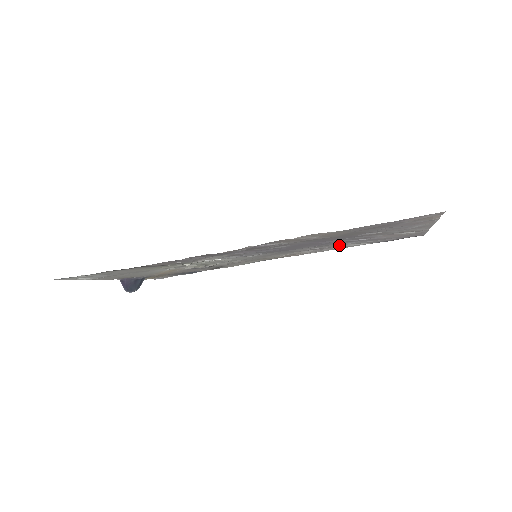
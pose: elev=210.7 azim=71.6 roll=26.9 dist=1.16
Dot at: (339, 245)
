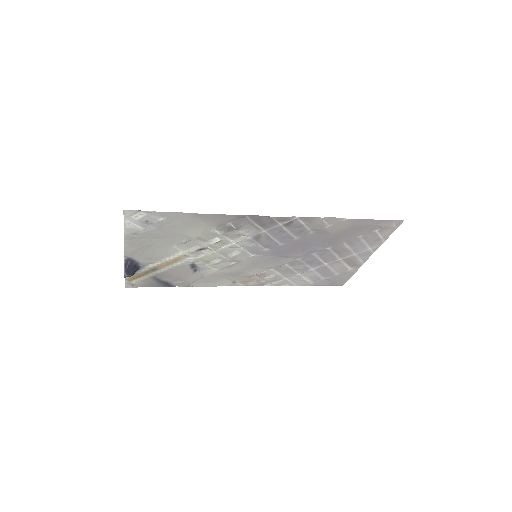
Dot at: (304, 269)
